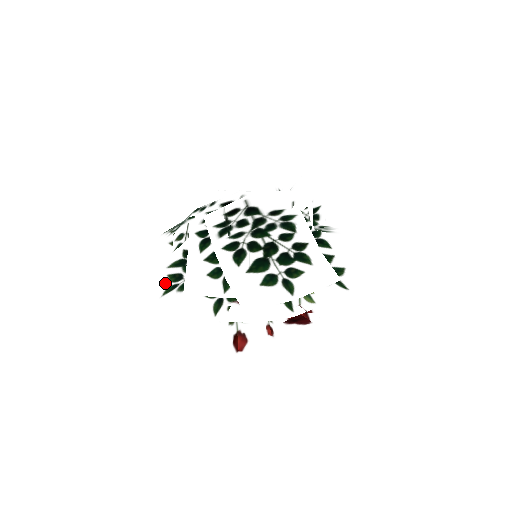
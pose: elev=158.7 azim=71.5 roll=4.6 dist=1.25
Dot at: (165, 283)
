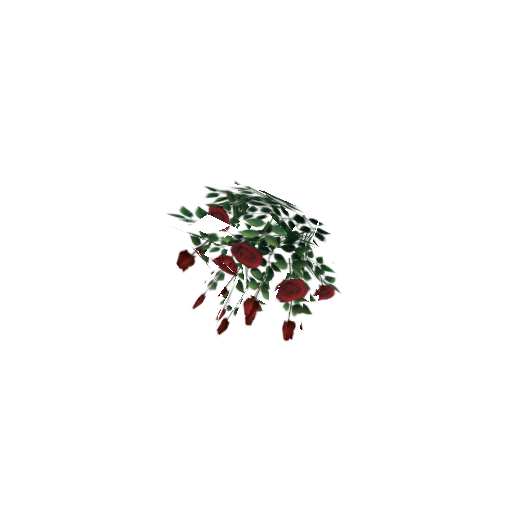
Dot at: (178, 219)
